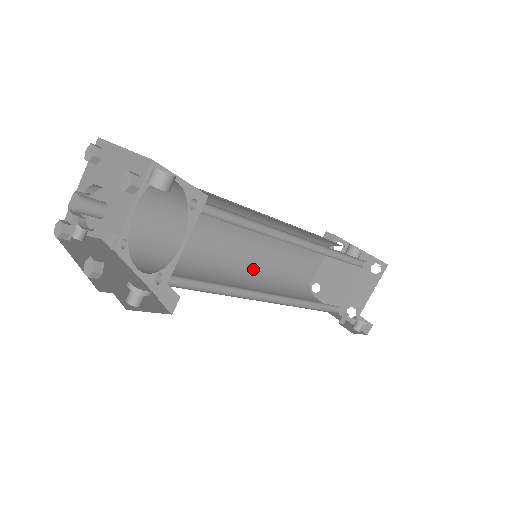
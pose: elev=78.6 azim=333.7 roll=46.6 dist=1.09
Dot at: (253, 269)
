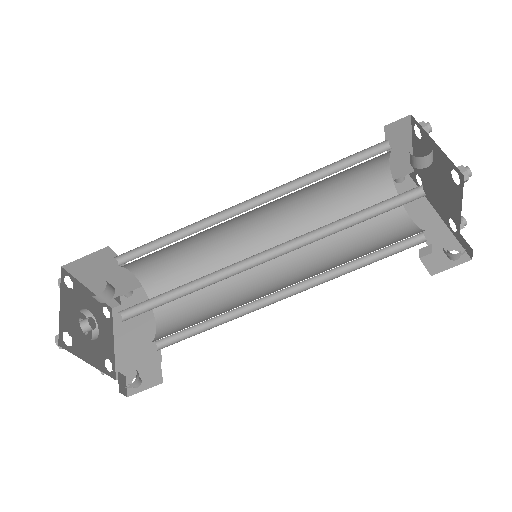
Dot at: (291, 233)
